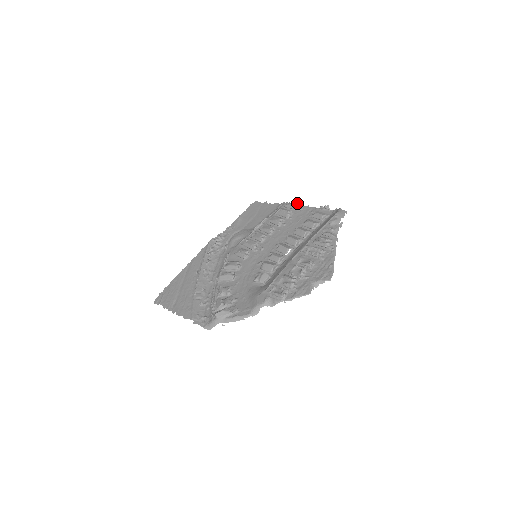
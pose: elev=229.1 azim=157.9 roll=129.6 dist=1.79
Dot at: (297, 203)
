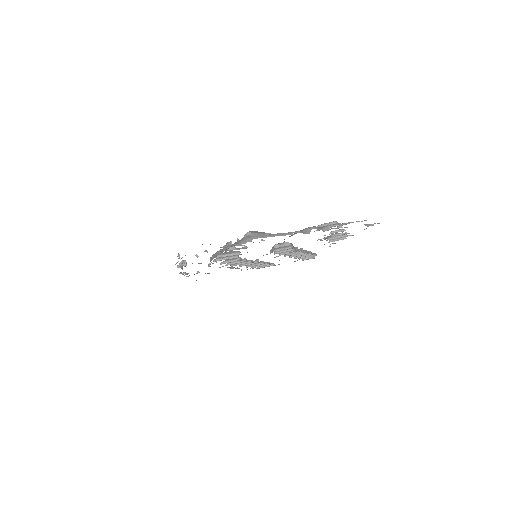
Dot at: occluded
